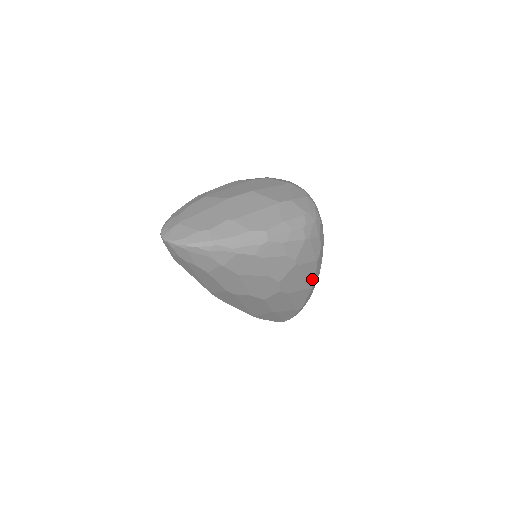
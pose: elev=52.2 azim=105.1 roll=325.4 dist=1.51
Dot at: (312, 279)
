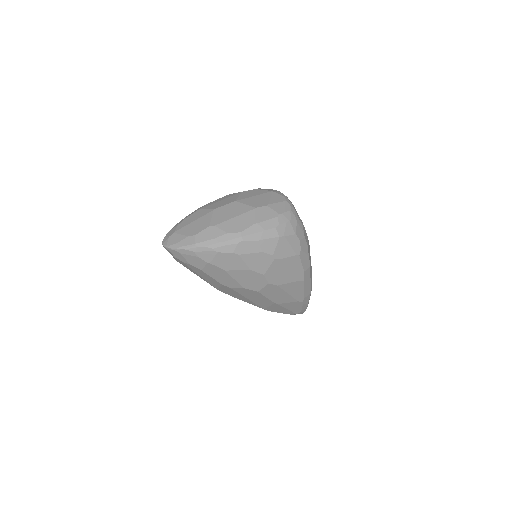
Dot at: (300, 272)
